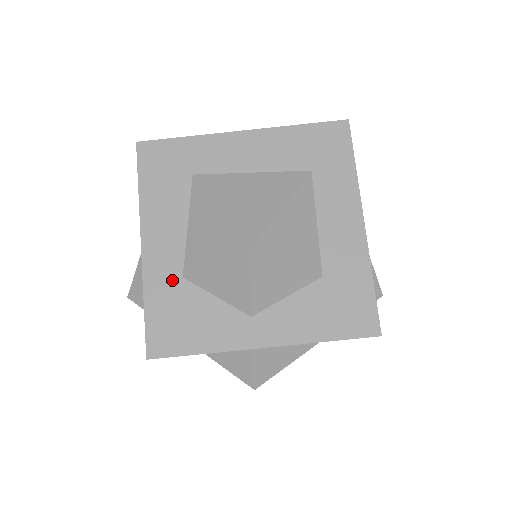
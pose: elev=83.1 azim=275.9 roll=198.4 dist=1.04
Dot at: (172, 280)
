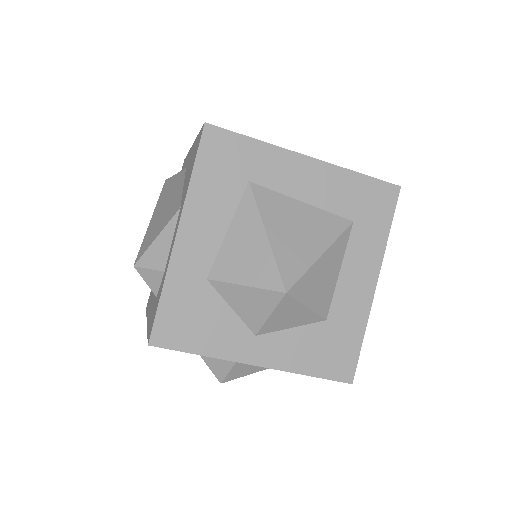
Dot at: (196, 278)
